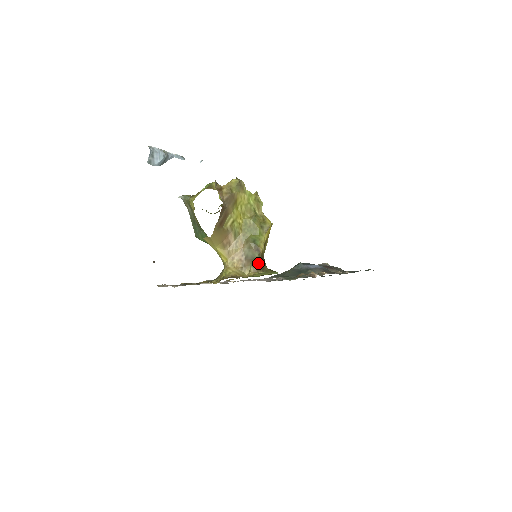
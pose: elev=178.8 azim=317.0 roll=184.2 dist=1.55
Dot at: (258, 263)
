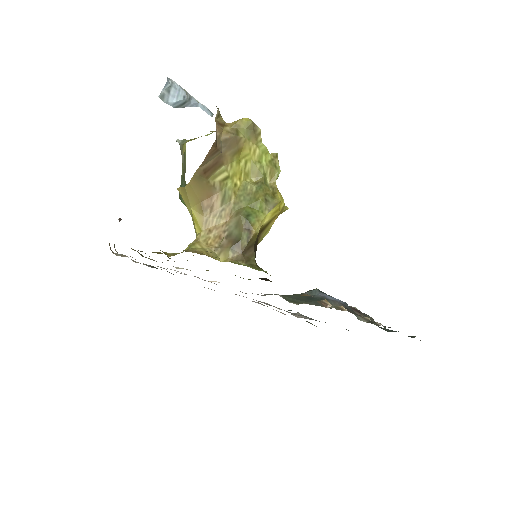
Dot at: (243, 249)
